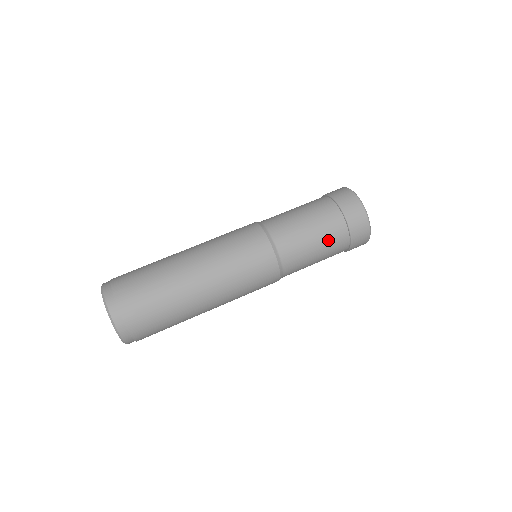
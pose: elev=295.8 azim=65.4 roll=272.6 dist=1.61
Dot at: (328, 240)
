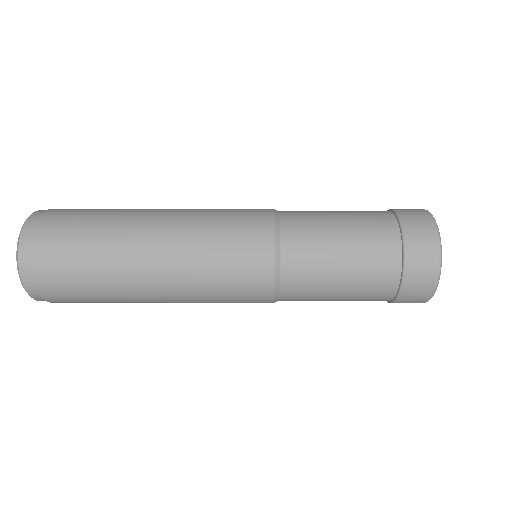
Dot at: (362, 226)
